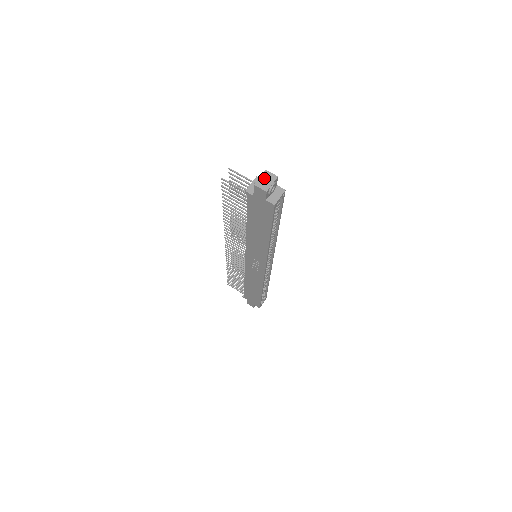
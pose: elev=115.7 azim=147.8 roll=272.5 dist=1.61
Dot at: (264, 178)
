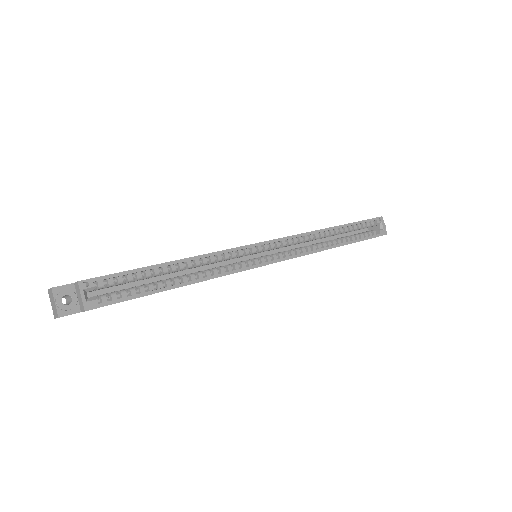
Dot at: (51, 302)
